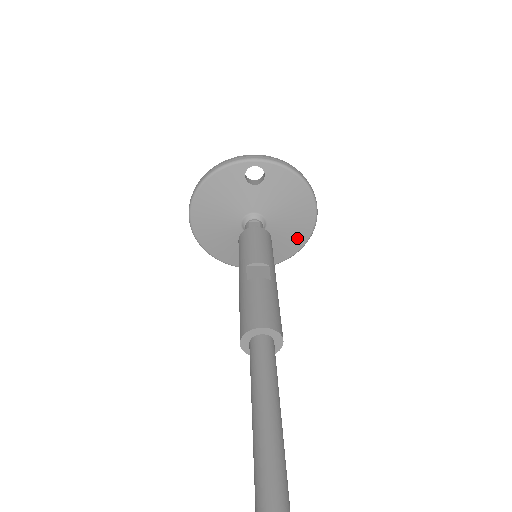
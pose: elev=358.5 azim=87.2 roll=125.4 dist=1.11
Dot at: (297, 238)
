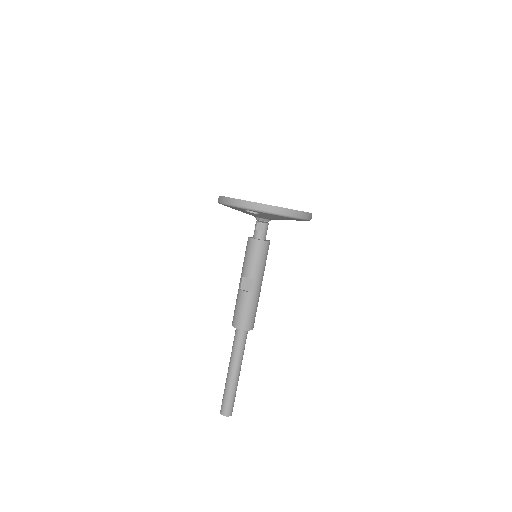
Dot at: occluded
